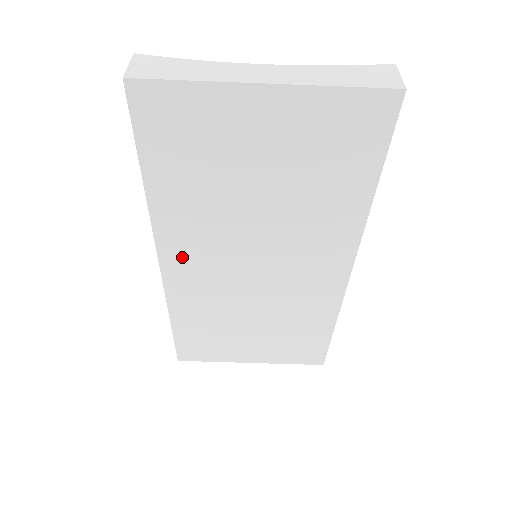
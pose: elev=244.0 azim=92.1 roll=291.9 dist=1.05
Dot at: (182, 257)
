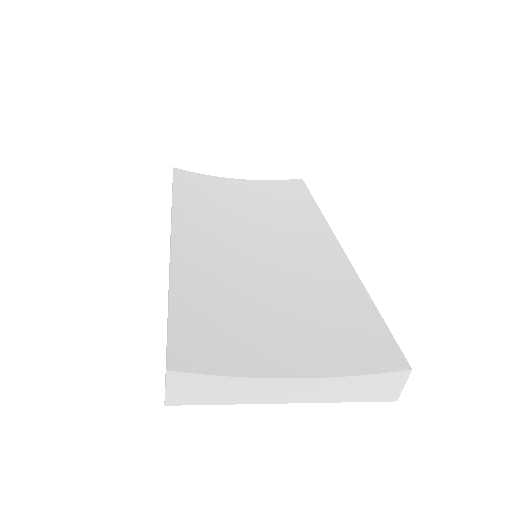
Dot at: occluded
